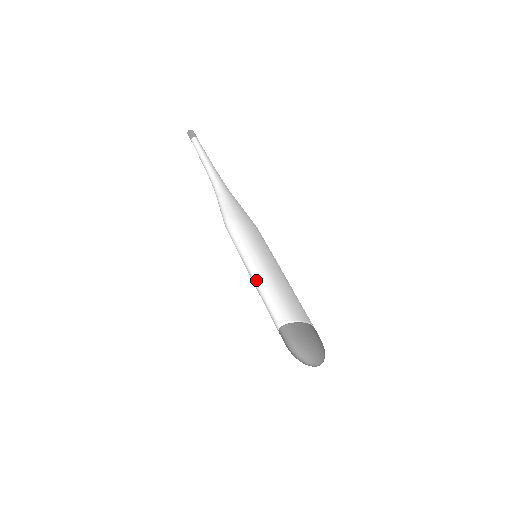
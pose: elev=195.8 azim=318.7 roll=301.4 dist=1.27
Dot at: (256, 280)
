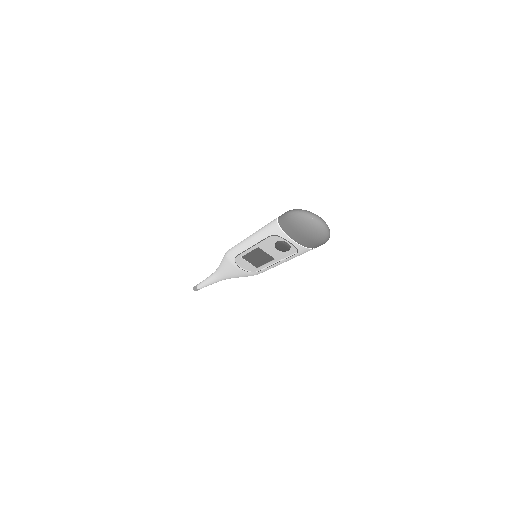
Dot at: (254, 233)
